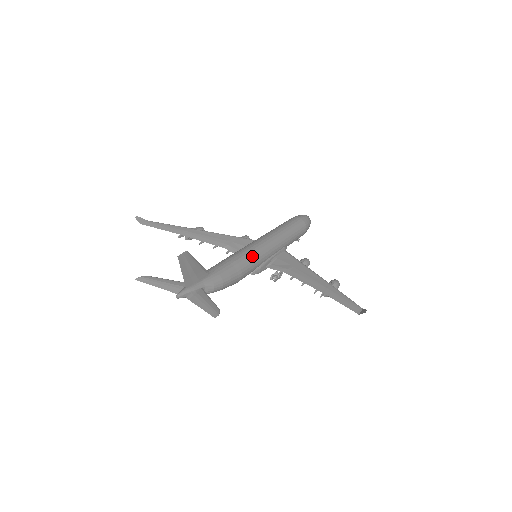
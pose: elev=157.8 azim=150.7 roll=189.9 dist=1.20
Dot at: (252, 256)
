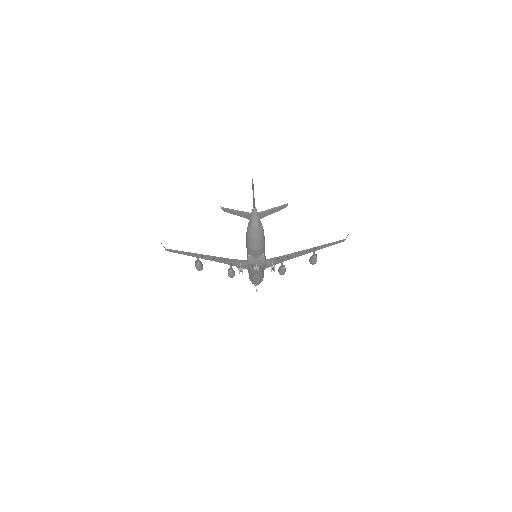
Dot at: occluded
